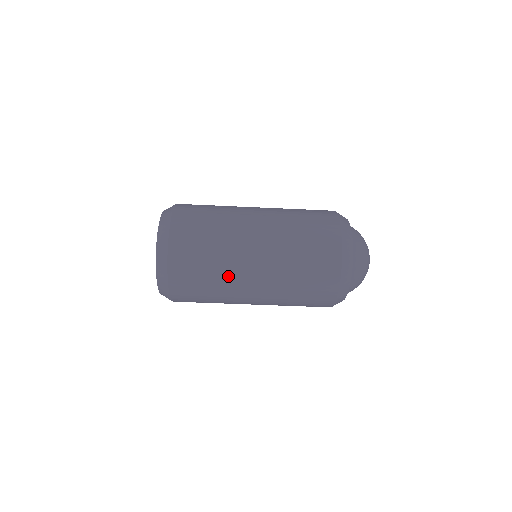
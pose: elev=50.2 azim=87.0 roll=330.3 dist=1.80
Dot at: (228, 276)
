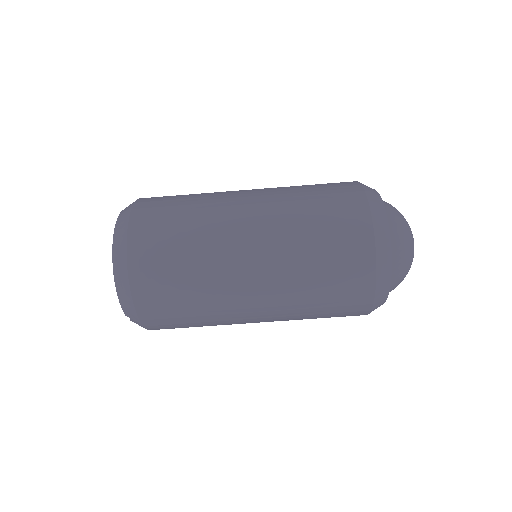
Dot at: (211, 239)
